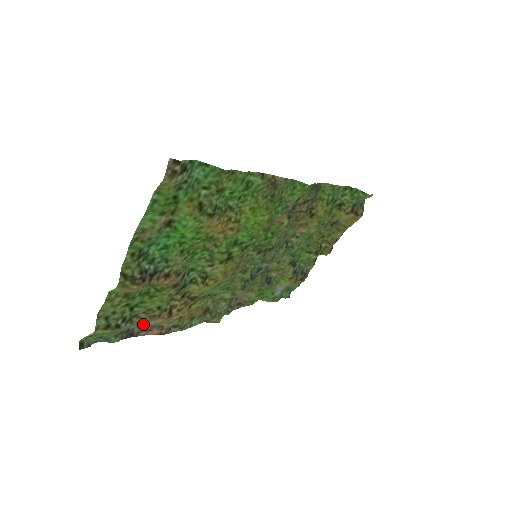
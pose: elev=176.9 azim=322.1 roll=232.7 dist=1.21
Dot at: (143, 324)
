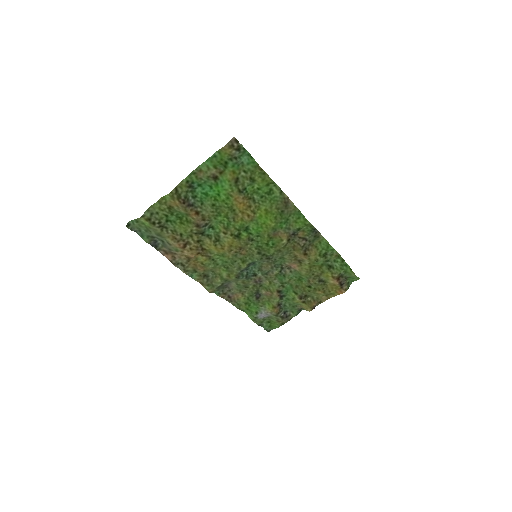
Dot at: (166, 243)
